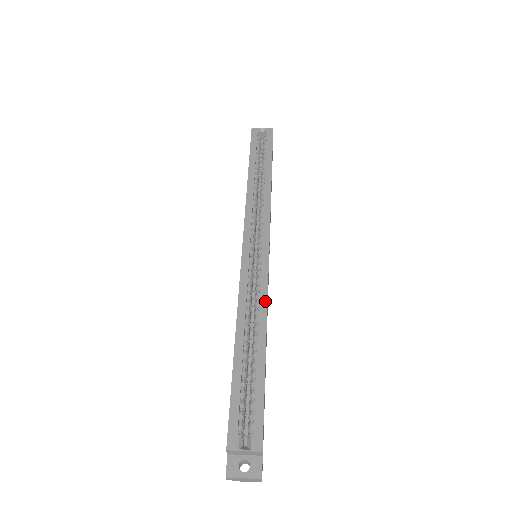
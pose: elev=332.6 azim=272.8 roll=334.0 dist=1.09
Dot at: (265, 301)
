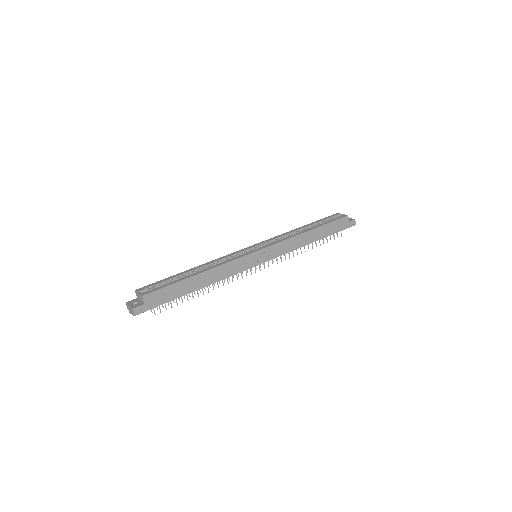
Dot at: (225, 262)
